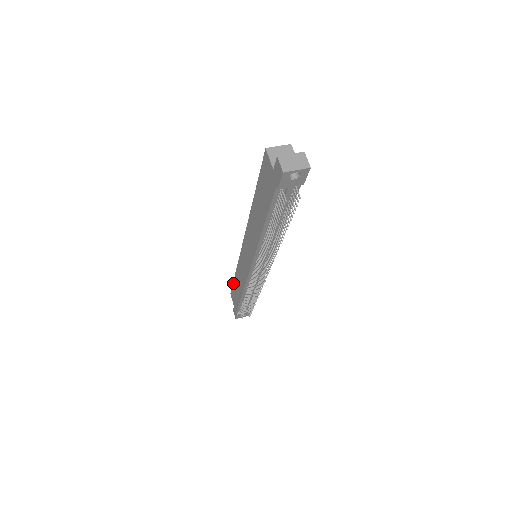
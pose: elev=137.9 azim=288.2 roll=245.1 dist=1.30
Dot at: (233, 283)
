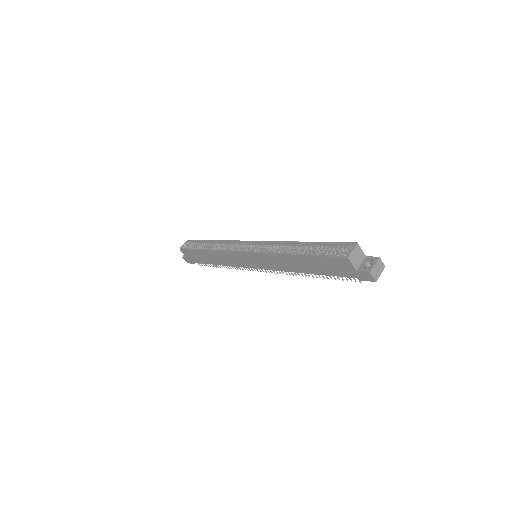
Dot at: (195, 251)
